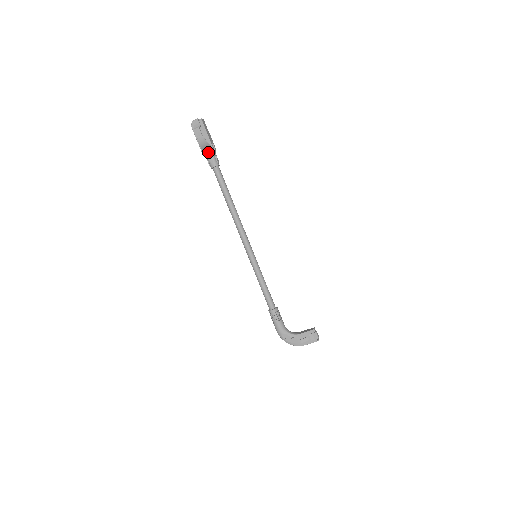
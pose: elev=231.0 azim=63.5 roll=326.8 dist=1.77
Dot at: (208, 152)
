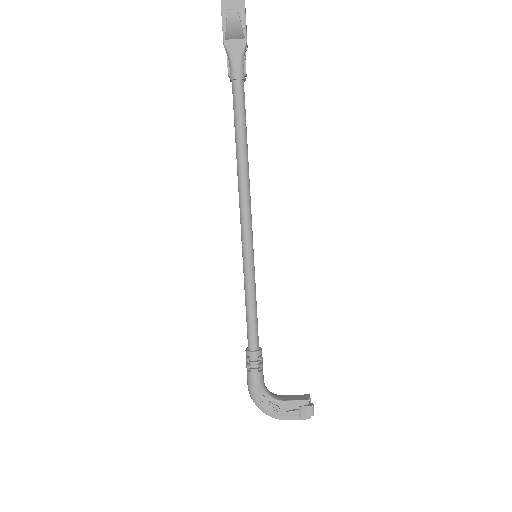
Dot at: (235, 48)
